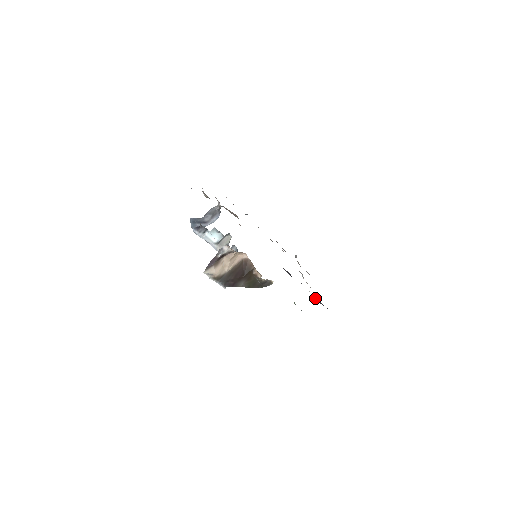
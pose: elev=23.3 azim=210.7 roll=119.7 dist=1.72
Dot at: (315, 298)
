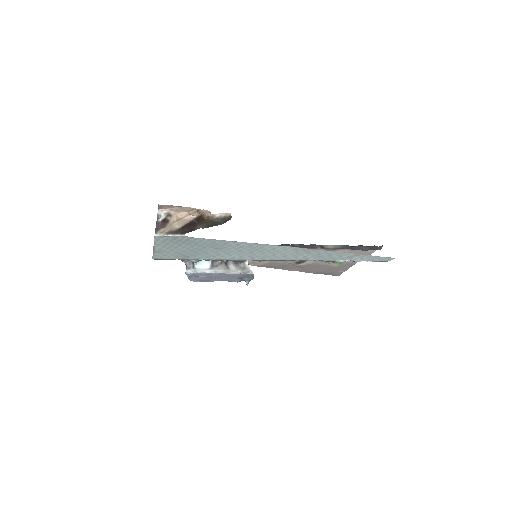
Dot at: (353, 249)
